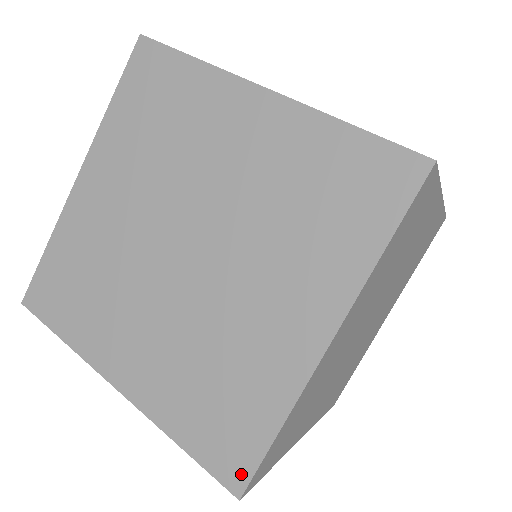
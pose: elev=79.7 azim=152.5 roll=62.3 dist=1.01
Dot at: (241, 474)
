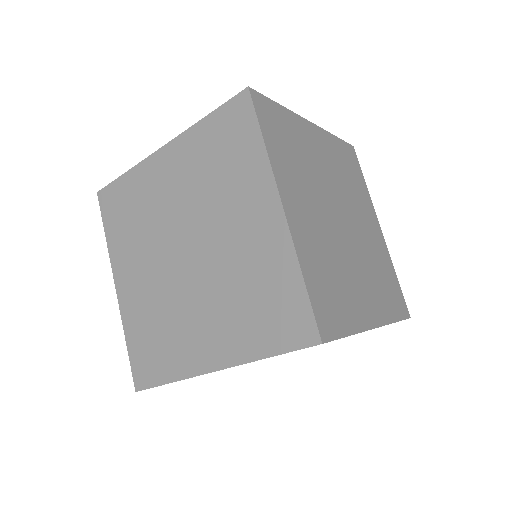
Dot at: (143, 383)
